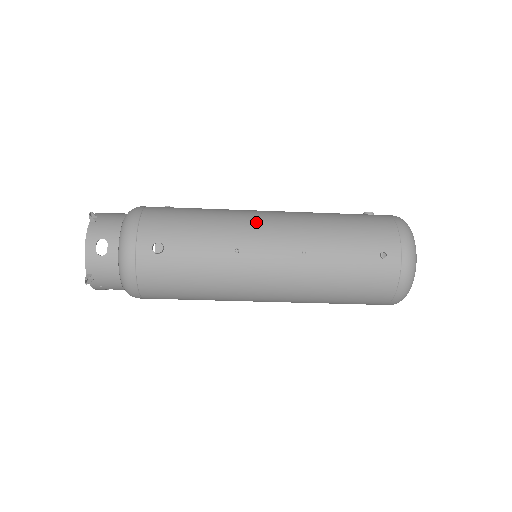
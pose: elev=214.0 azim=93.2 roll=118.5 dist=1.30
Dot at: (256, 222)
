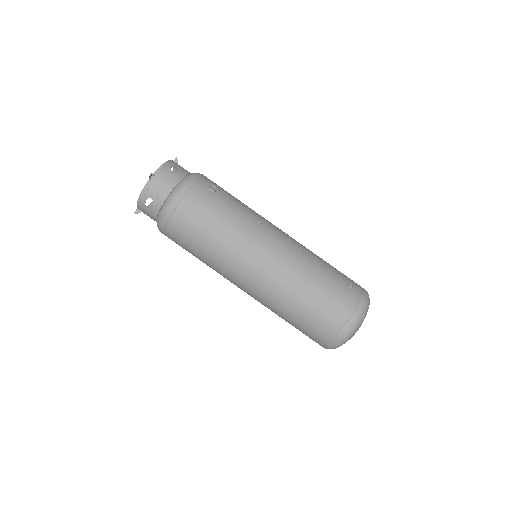
Dot at: occluded
